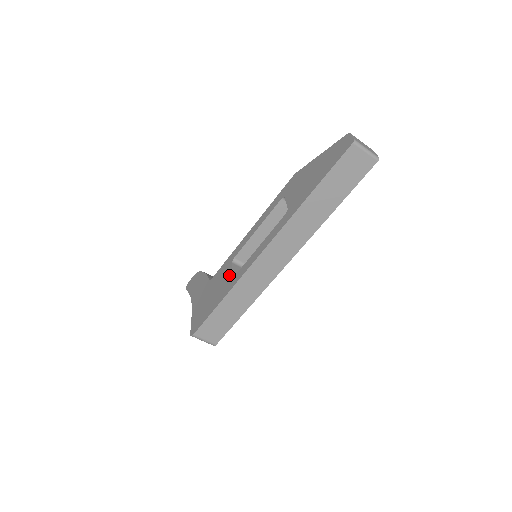
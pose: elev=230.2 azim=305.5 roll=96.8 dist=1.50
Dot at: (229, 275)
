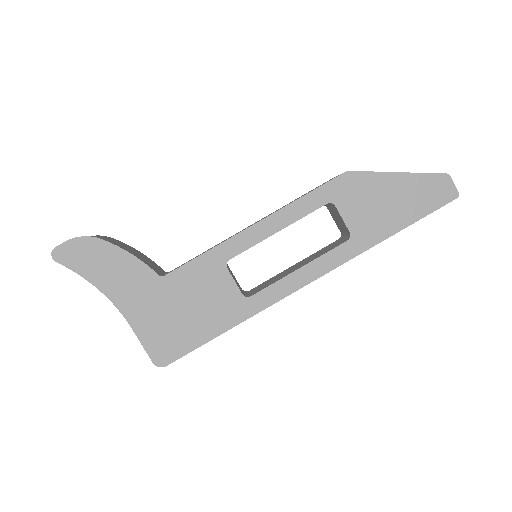
Dot at: (231, 290)
